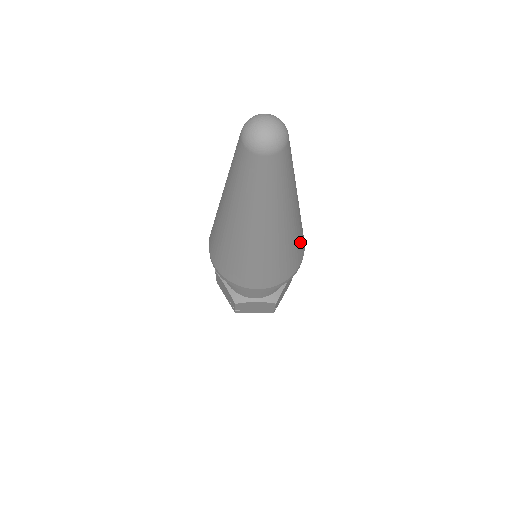
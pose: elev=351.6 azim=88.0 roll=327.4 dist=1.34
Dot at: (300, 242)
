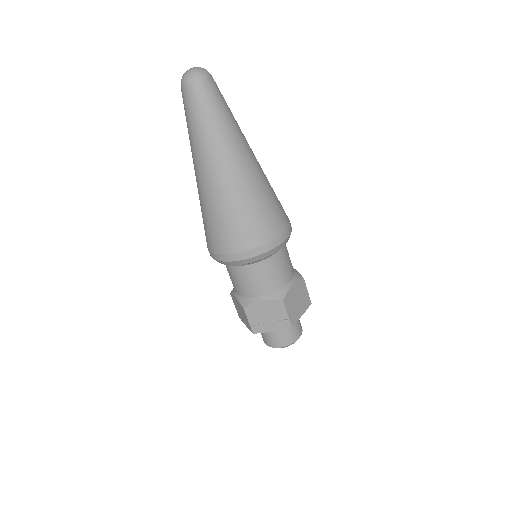
Dot at: (272, 202)
